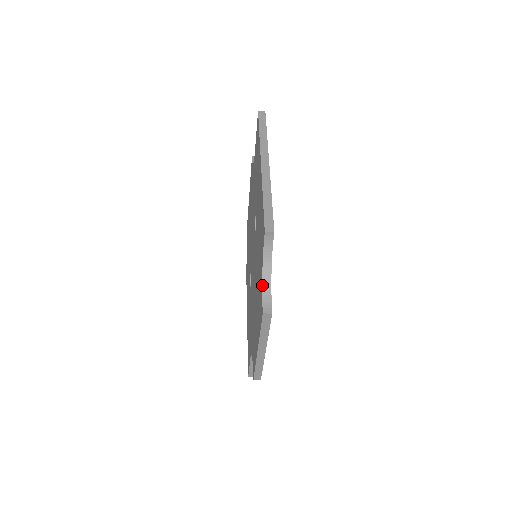
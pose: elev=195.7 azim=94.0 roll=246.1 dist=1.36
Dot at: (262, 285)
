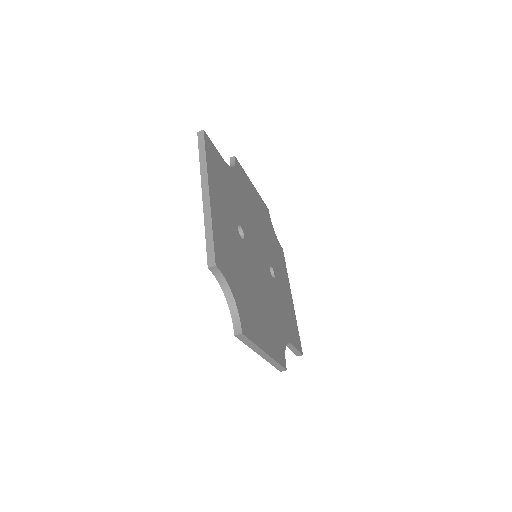
Dot at: (229, 309)
